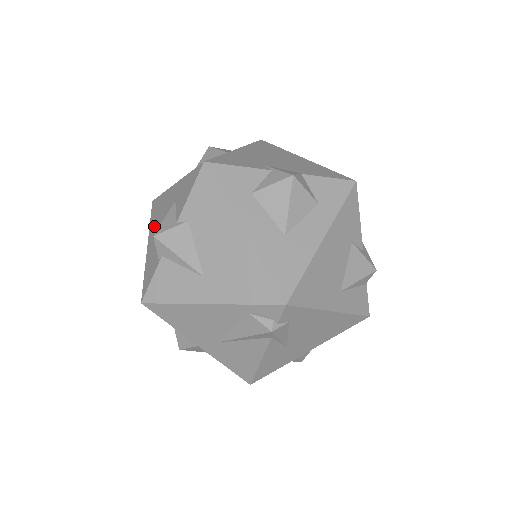
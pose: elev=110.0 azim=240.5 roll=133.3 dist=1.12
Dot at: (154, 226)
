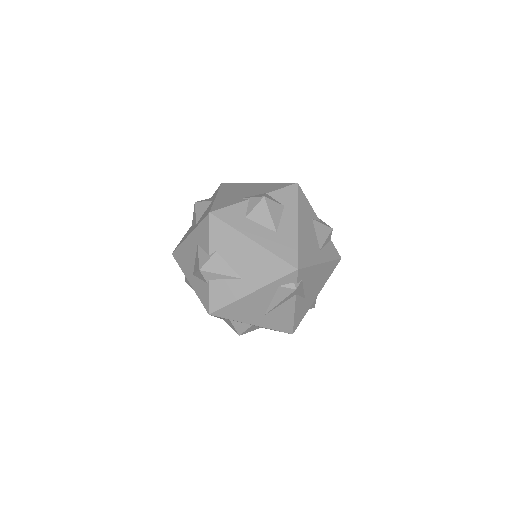
Dot at: (187, 267)
